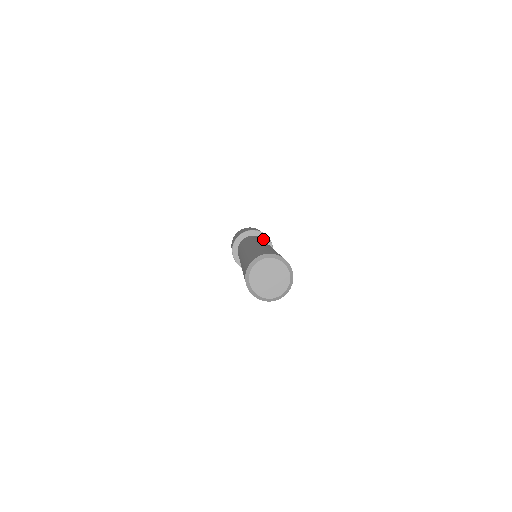
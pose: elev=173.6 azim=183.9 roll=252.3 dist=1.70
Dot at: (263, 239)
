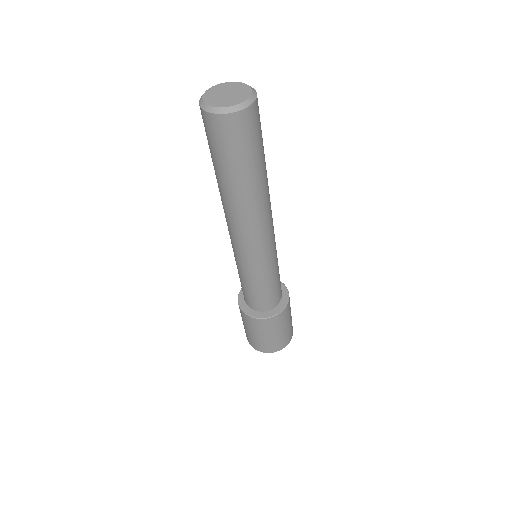
Dot at: occluded
